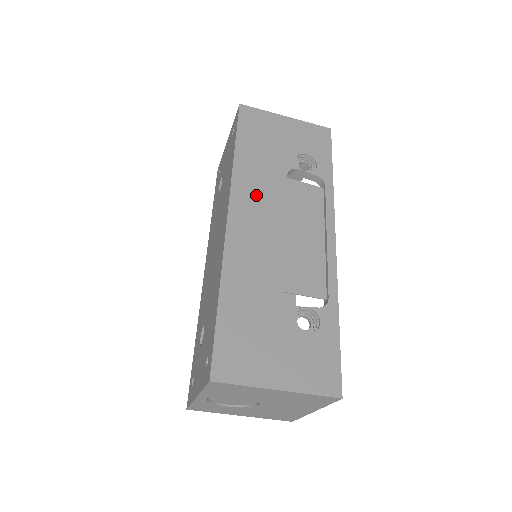
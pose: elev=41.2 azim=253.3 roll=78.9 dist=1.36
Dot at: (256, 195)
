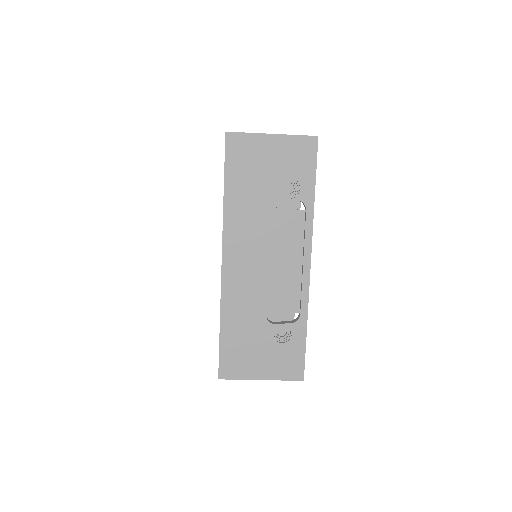
Dot at: (244, 235)
